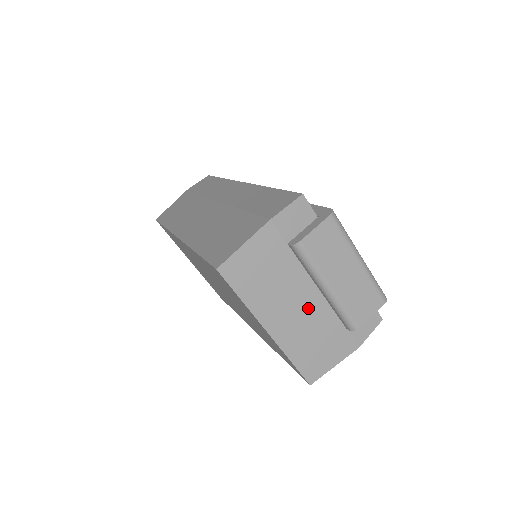
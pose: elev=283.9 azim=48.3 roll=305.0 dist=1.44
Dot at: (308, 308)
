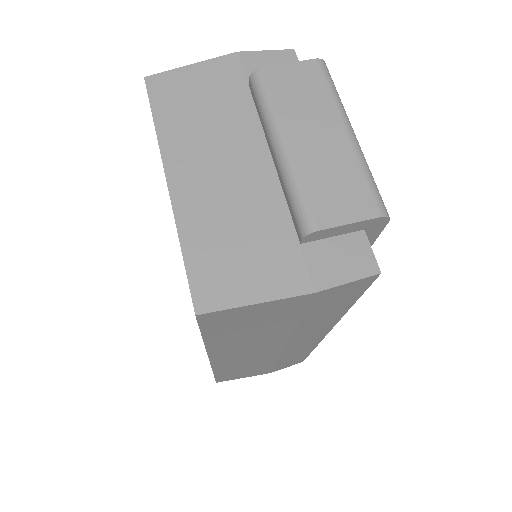
Dot at: (245, 178)
